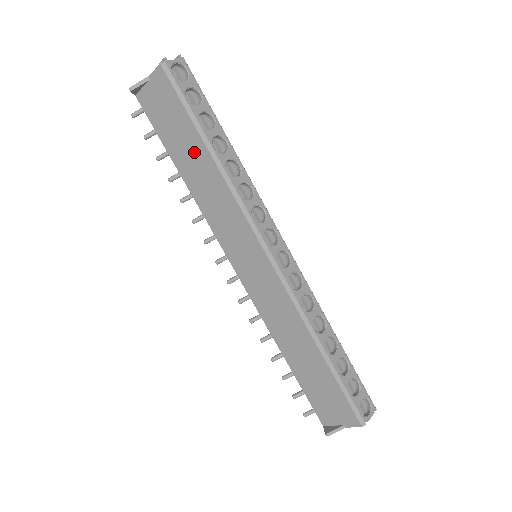
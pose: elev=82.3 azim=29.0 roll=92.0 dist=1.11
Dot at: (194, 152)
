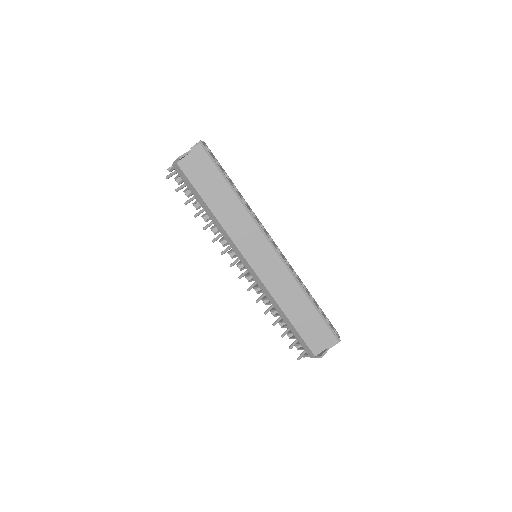
Dot at: (221, 192)
